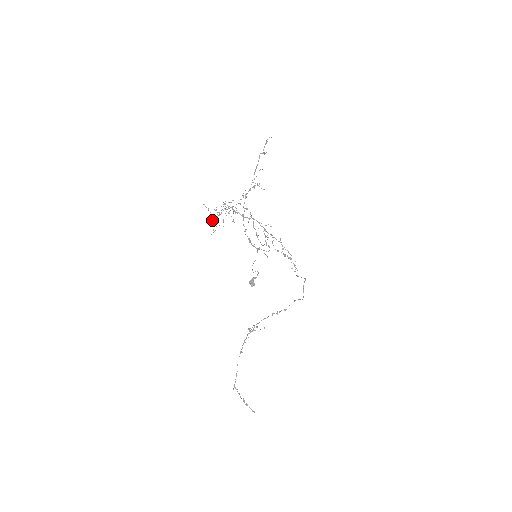
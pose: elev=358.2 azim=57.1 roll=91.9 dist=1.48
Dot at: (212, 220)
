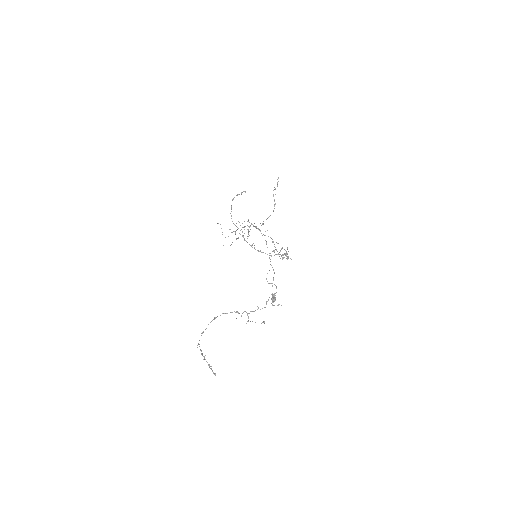
Dot at: occluded
